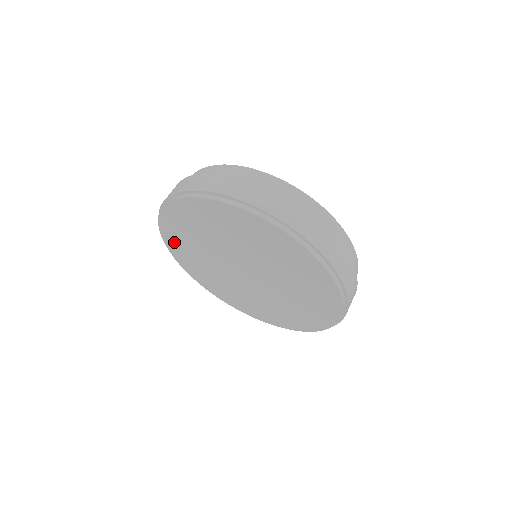
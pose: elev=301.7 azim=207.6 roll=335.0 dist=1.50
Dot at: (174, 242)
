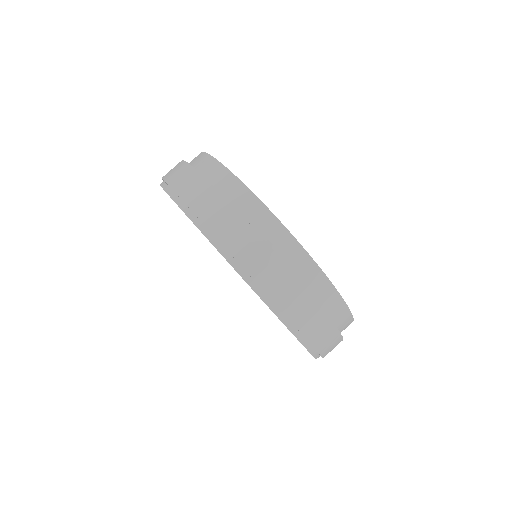
Dot at: occluded
